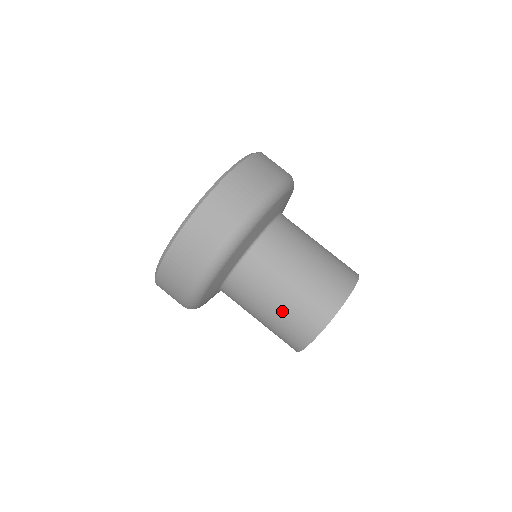
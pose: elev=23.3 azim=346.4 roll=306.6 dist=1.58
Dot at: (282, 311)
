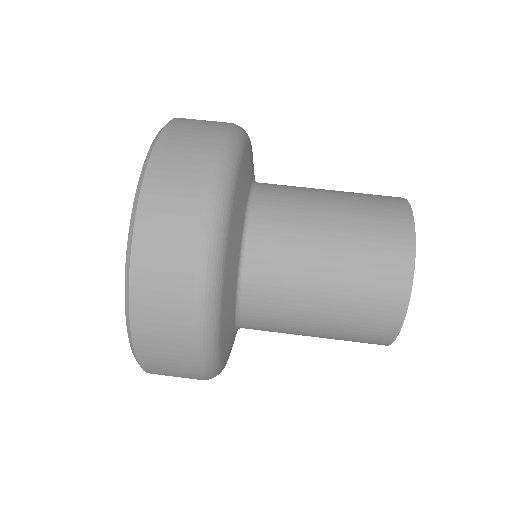
Dot at: (347, 238)
